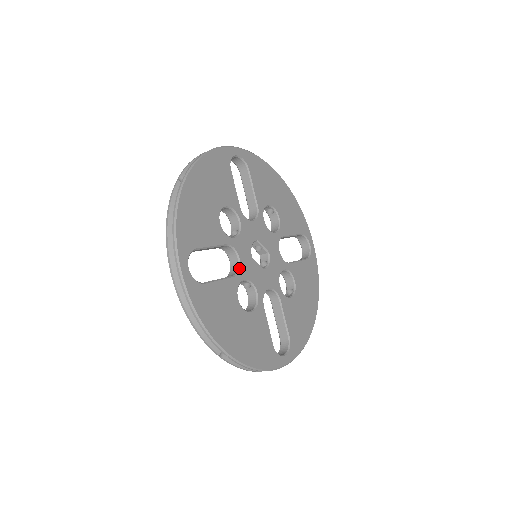
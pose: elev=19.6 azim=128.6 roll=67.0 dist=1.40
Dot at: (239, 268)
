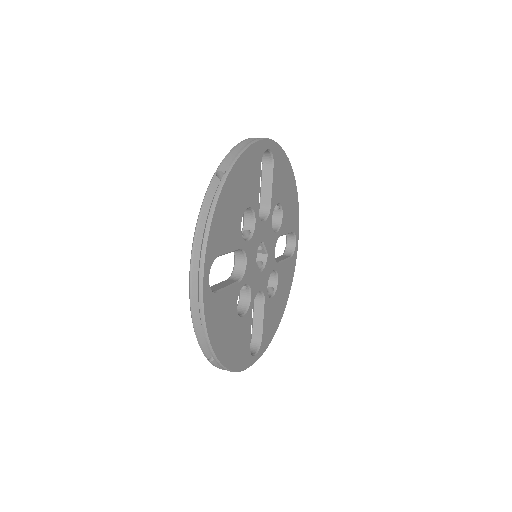
Dot at: (244, 273)
